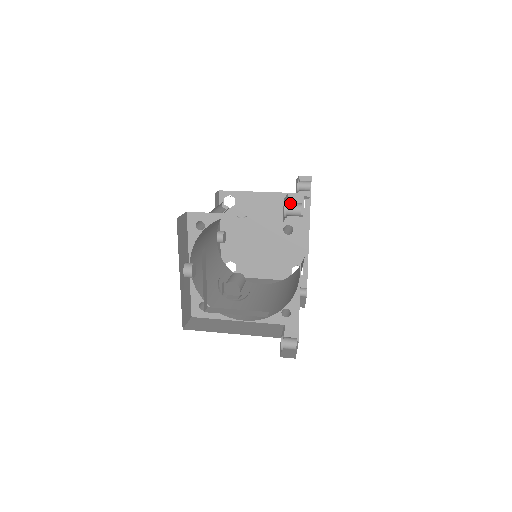
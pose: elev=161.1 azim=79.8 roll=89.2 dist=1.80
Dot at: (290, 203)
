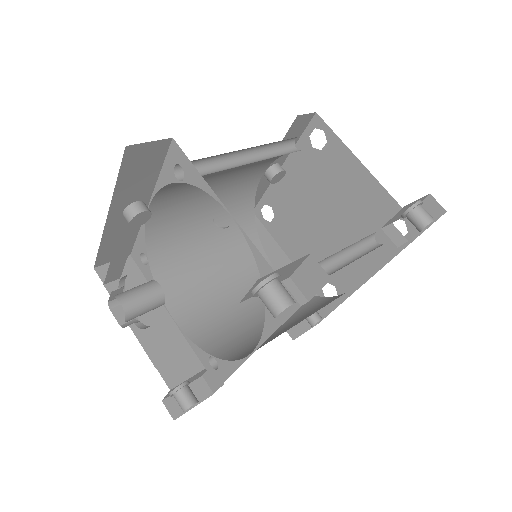
Dot at: (275, 286)
